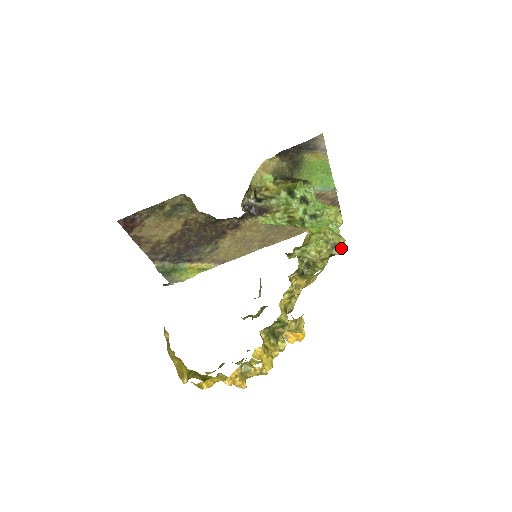
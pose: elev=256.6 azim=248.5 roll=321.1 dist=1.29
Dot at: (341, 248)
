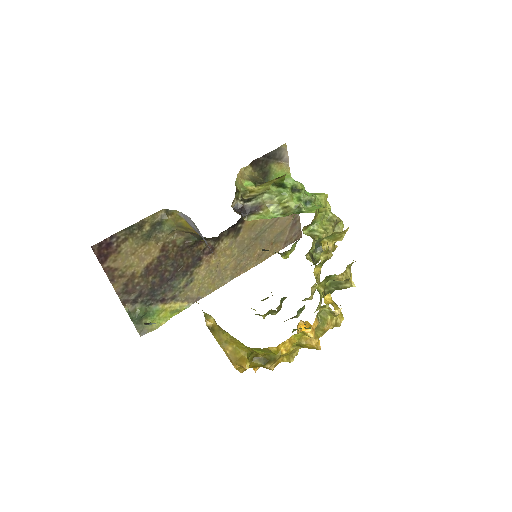
Dot at: (341, 226)
